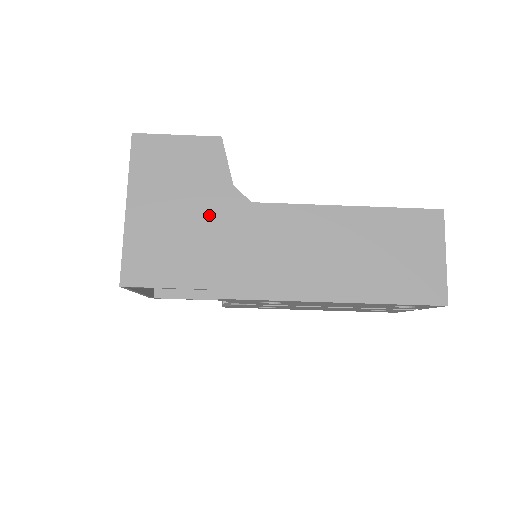
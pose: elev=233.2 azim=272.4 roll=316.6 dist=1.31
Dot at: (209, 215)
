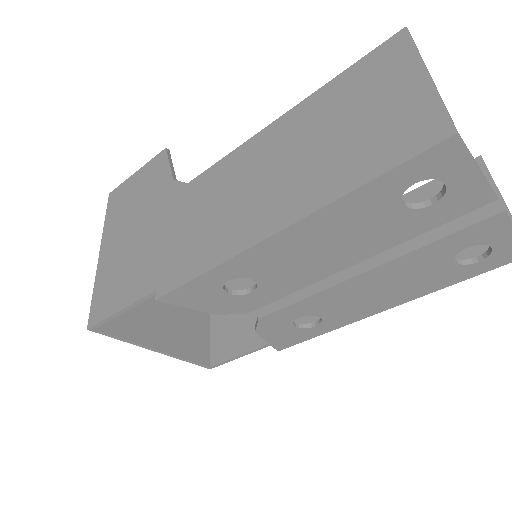
Dot at: (154, 220)
